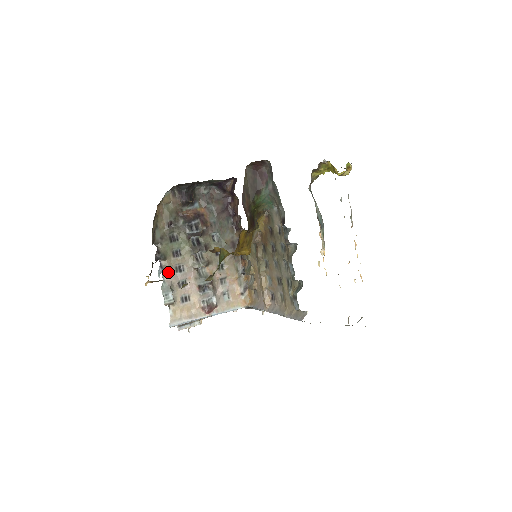
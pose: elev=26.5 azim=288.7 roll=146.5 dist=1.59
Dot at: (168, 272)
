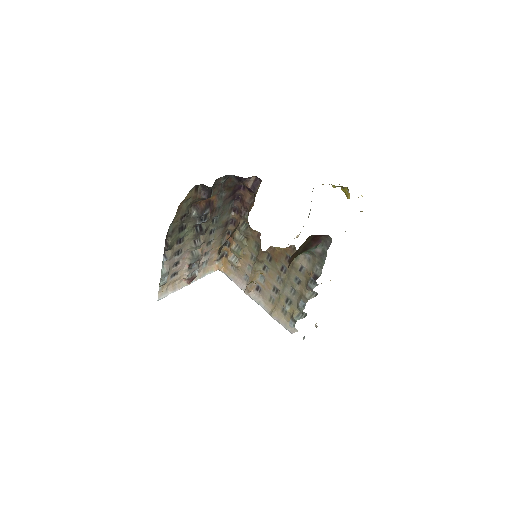
Dot at: (169, 258)
